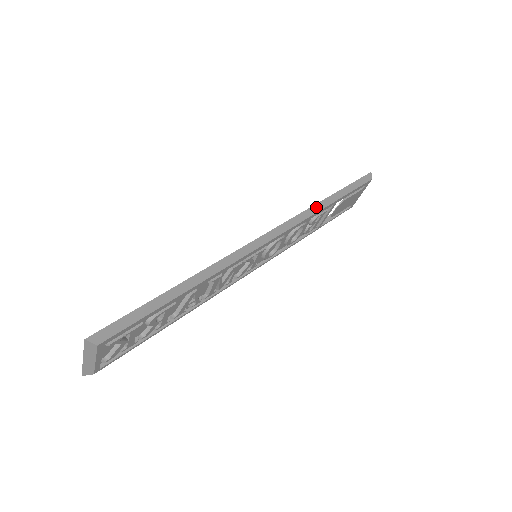
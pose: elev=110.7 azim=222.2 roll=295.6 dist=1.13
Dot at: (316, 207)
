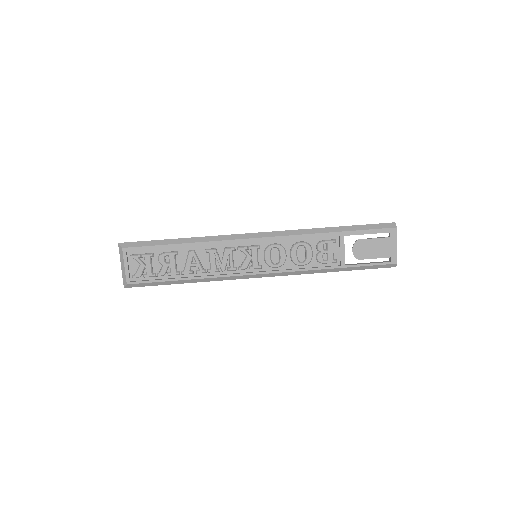
Dot at: (313, 230)
